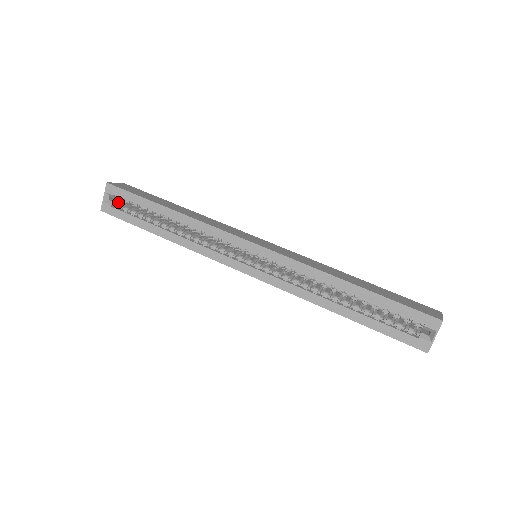
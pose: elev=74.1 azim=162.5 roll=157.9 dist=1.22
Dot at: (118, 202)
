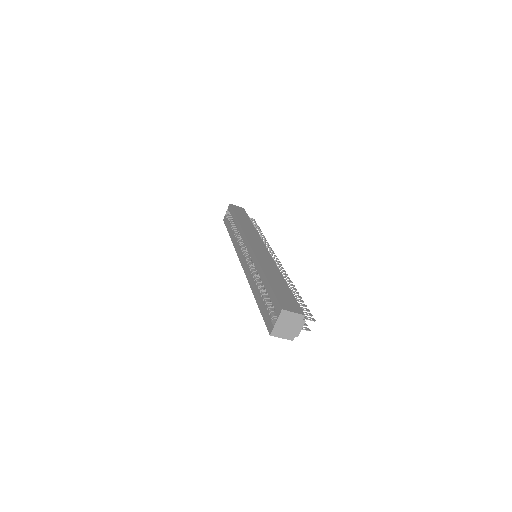
Dot at: occluded
